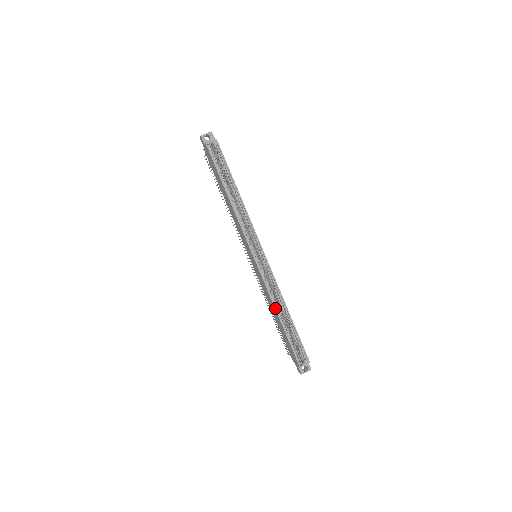
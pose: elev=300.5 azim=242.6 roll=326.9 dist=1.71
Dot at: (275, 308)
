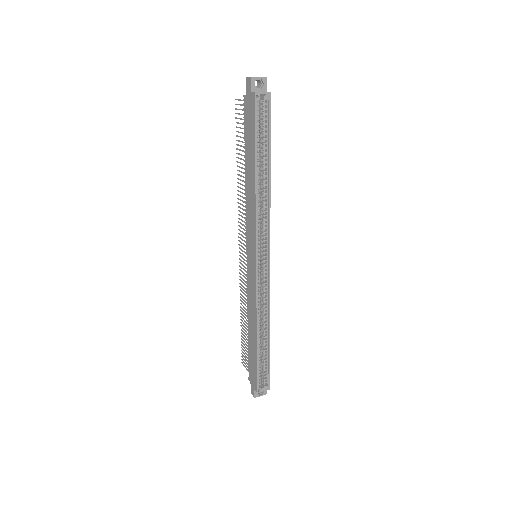
Dot at: (257, 325)
